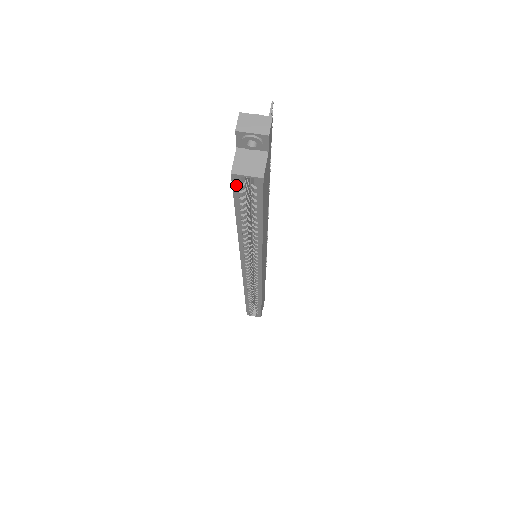
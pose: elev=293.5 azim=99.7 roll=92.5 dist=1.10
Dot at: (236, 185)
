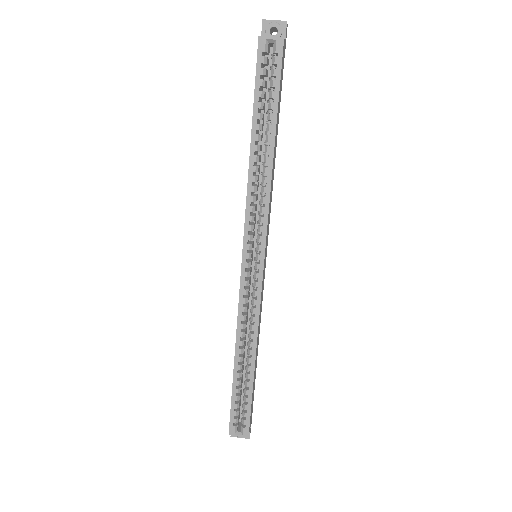
Dot at: (260, 55)
